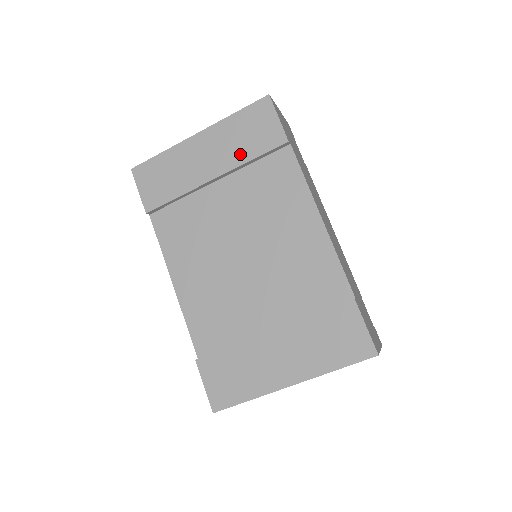
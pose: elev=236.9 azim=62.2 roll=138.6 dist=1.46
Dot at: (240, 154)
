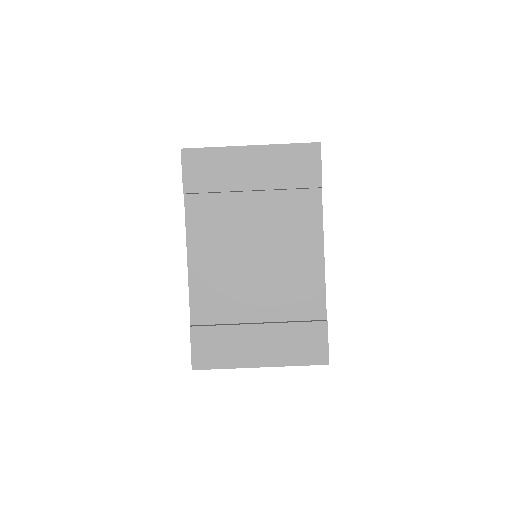
Dot at: (281, 180)
